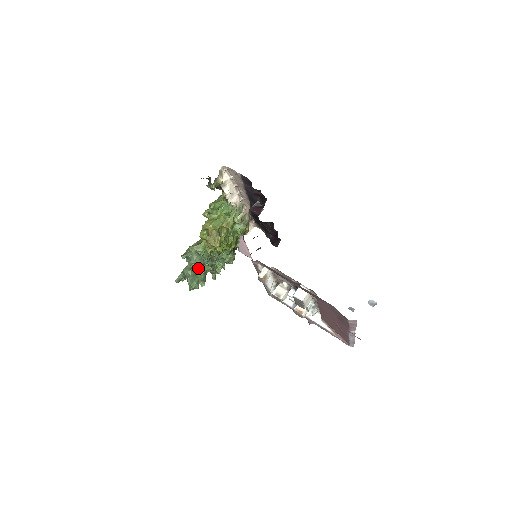
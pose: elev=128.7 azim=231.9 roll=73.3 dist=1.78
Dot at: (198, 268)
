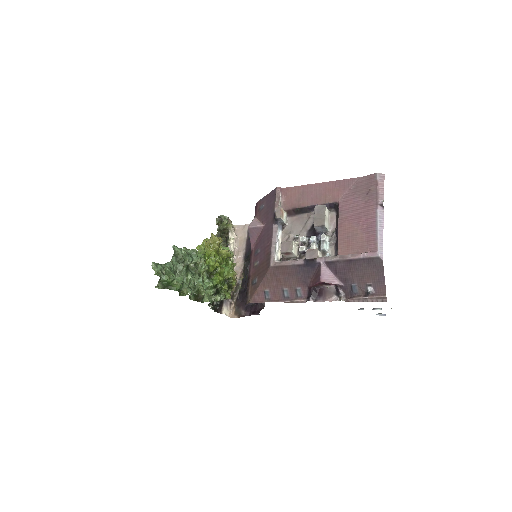
Dot at: occluded
